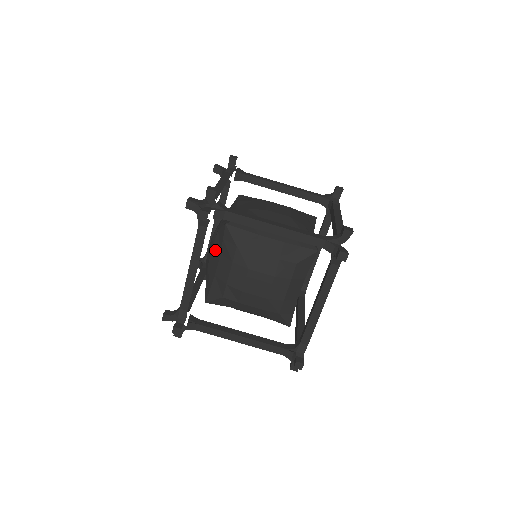
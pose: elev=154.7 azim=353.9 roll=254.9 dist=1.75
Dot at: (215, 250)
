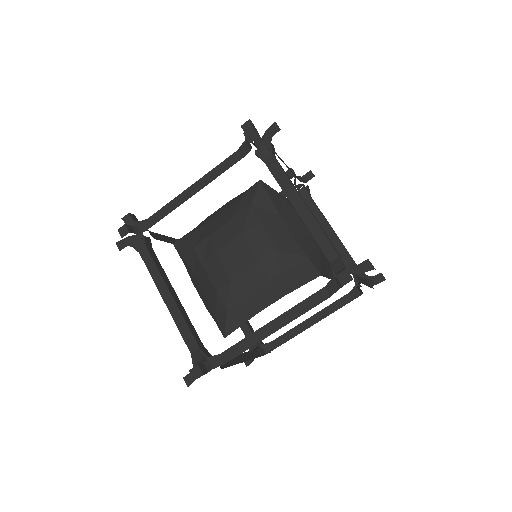
Dot at: (228, 204)
